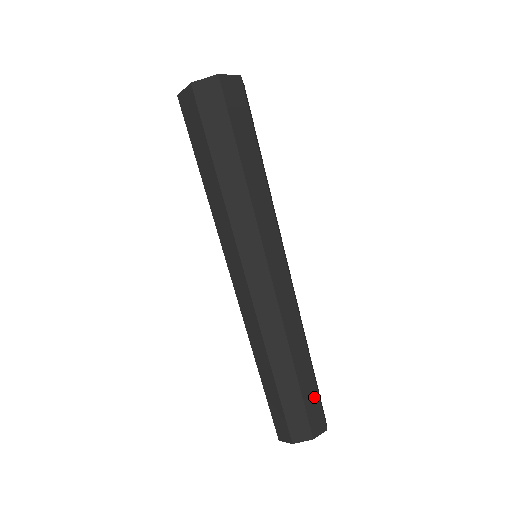
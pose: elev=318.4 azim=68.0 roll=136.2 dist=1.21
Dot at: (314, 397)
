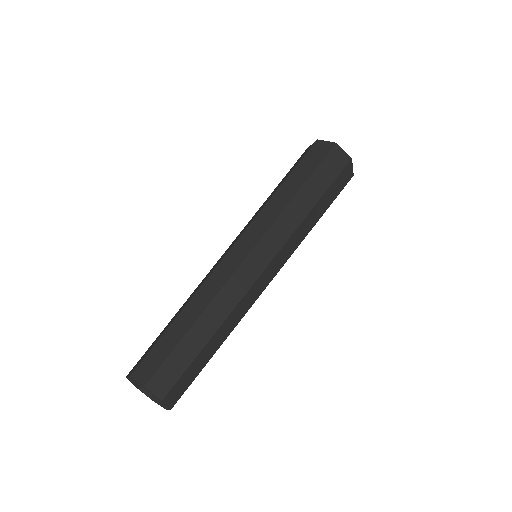
Dot at: (182, 364)
